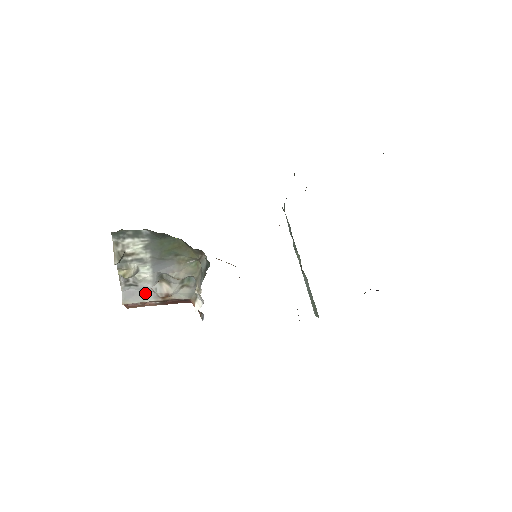
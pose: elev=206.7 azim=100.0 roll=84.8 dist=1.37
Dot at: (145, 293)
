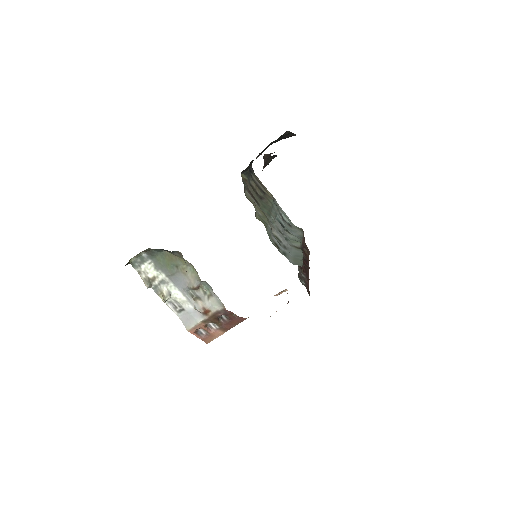
Dot at: (194, 315)
